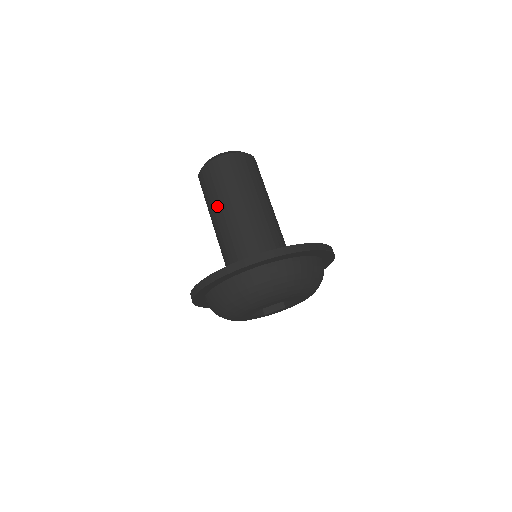
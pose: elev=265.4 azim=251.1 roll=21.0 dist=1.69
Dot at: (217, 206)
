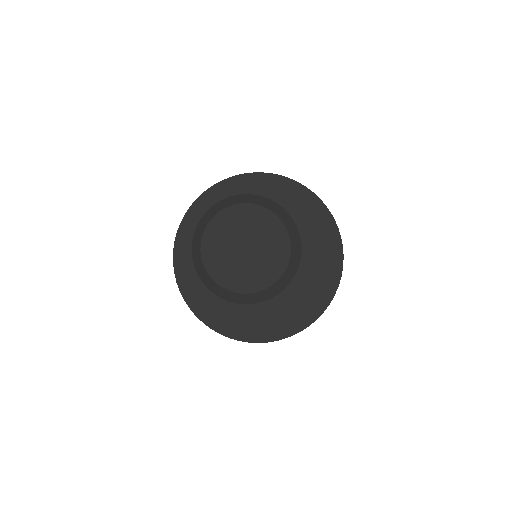
Dot at: occluded
